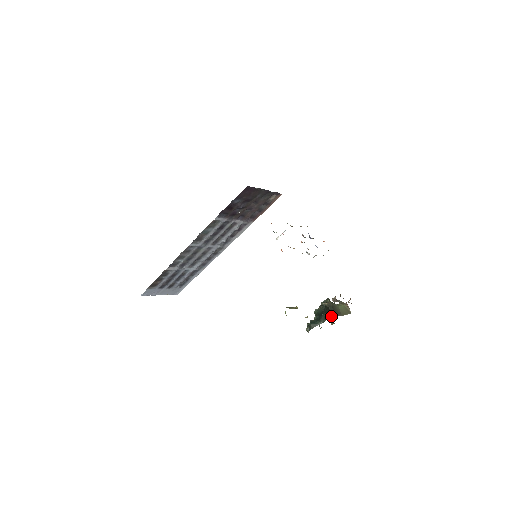
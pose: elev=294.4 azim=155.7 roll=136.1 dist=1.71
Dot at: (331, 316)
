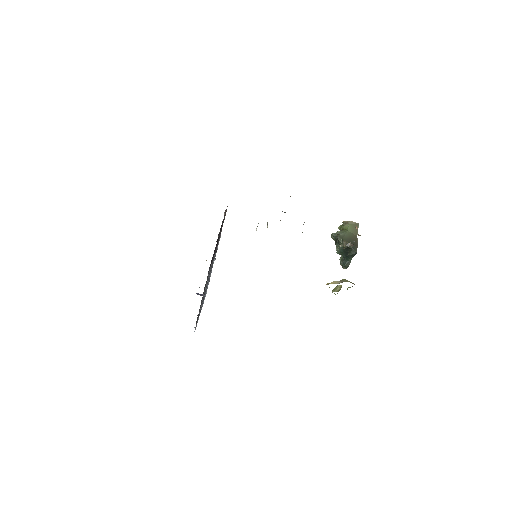
Dot at: (356, 251)
